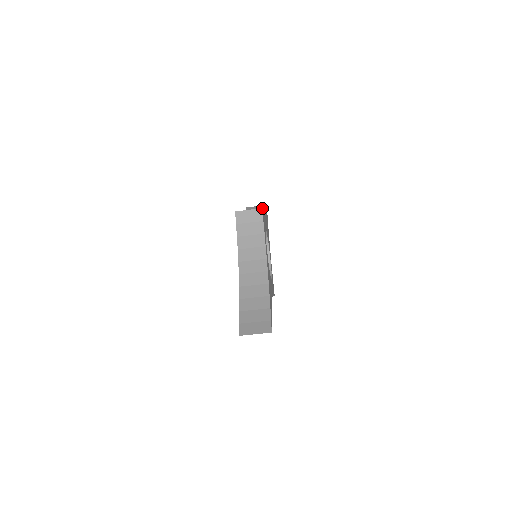
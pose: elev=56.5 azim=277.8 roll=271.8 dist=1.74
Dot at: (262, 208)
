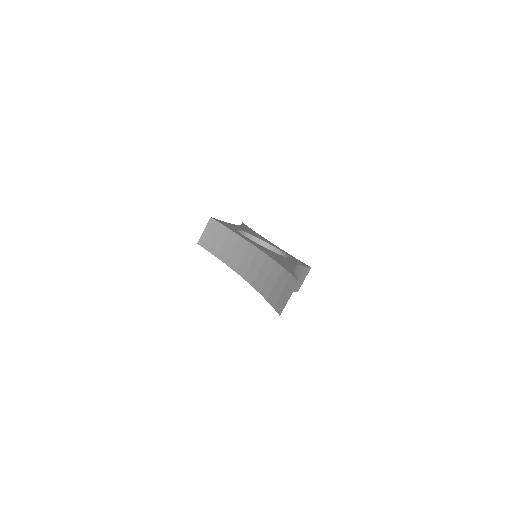
Dot at: occluded
